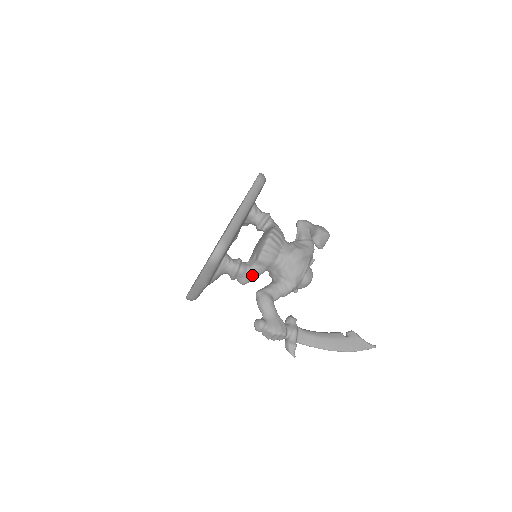
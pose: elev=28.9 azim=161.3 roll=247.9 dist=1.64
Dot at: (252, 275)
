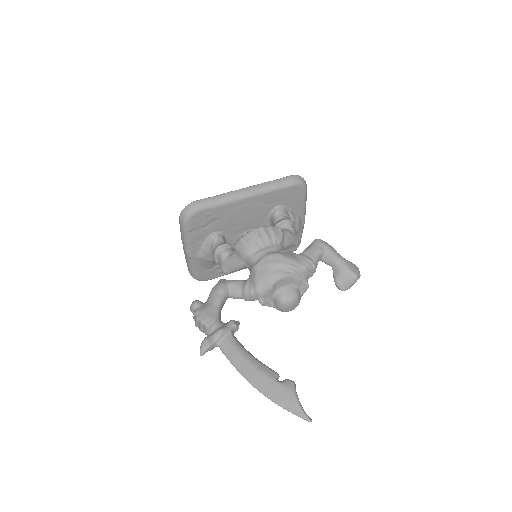
Dot at: (229, 263)
